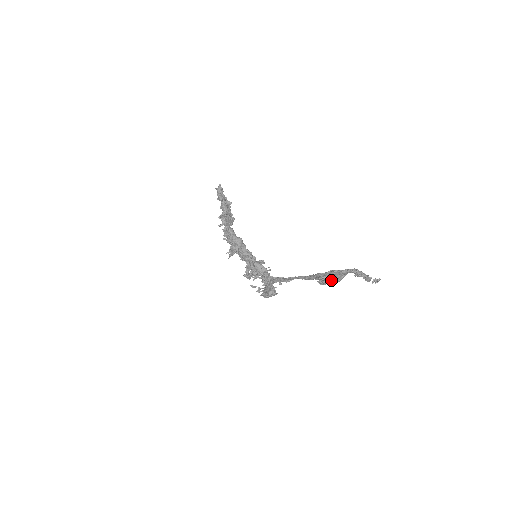
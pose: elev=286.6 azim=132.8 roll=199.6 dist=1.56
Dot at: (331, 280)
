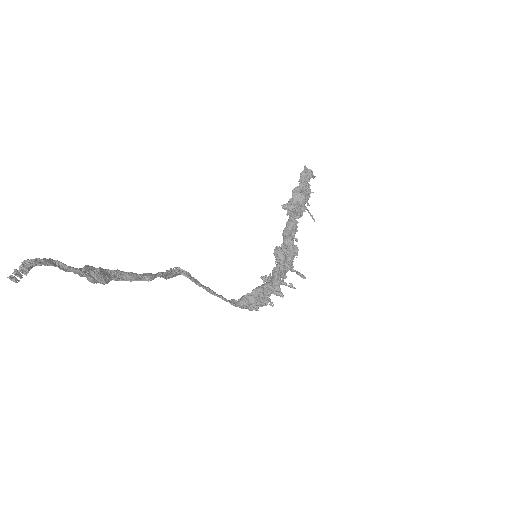
Dot at: (74, 272)
